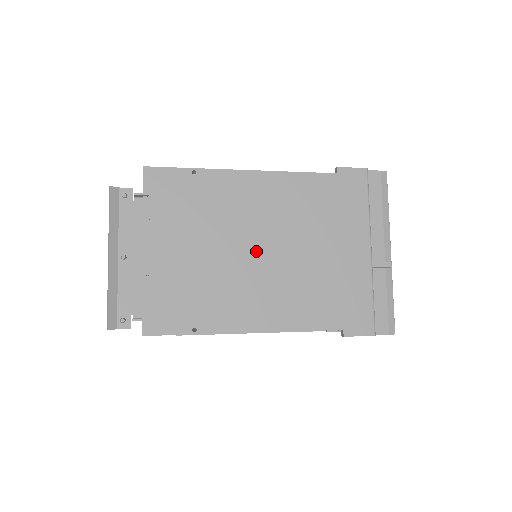
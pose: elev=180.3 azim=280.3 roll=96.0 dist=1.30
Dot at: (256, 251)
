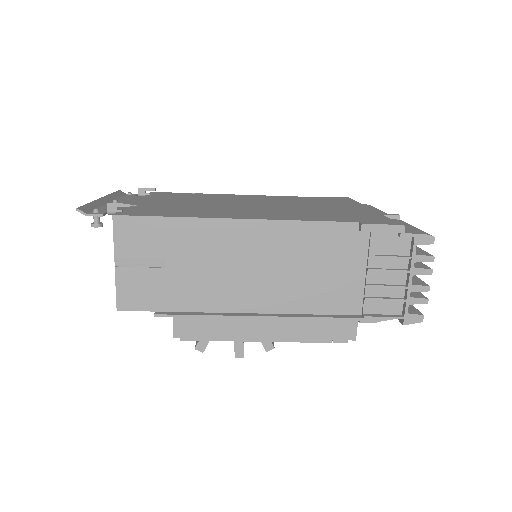
Dot at: (248, 205)
